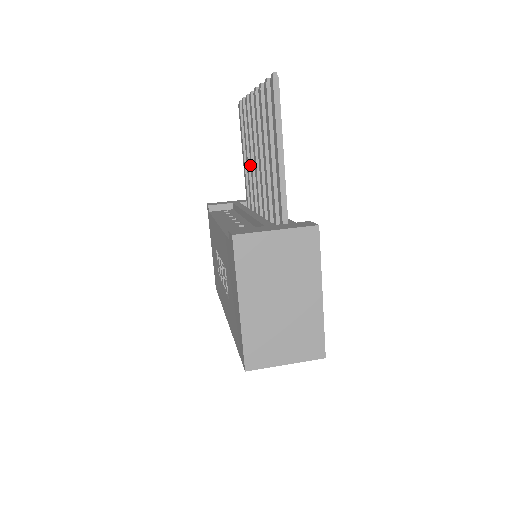
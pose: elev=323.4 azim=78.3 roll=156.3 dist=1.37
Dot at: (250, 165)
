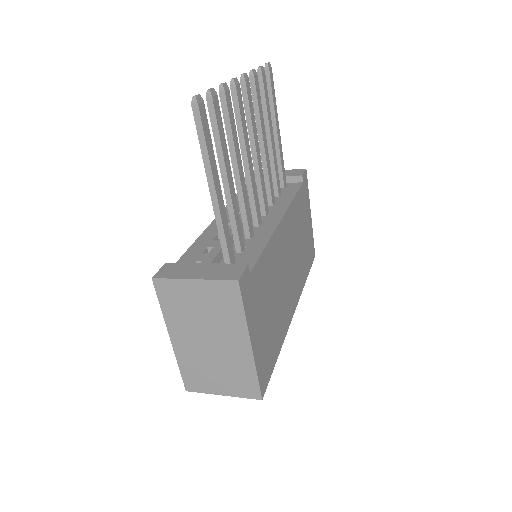
Dot at: (269, 146)
